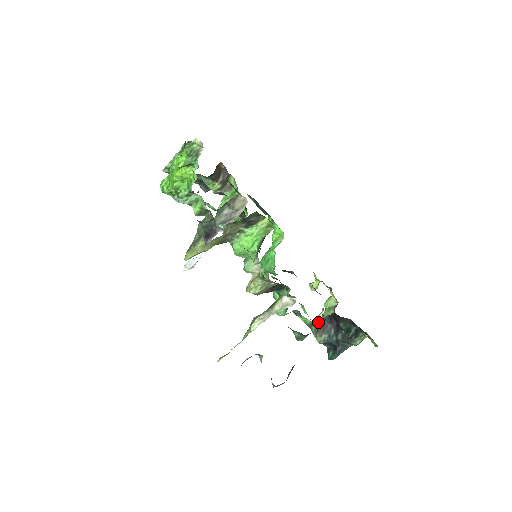
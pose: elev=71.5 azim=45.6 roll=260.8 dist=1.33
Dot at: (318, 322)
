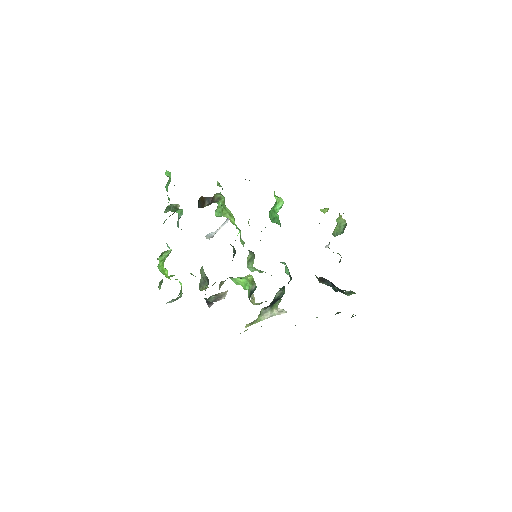
Dot at: (318, 278)
